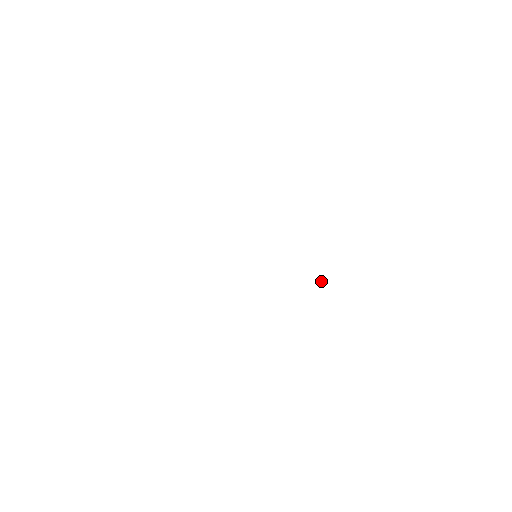
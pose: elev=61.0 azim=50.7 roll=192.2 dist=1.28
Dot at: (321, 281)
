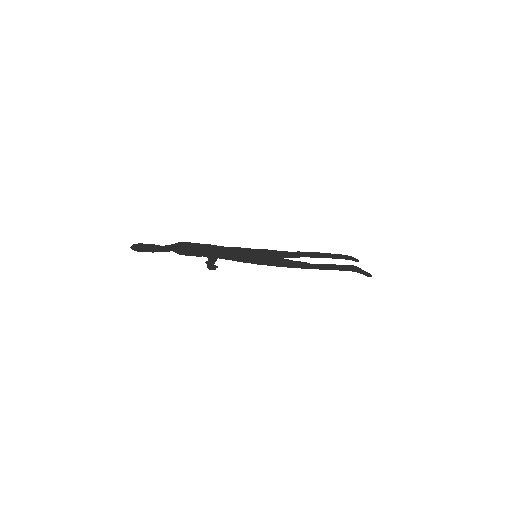
Dot at: occluded
